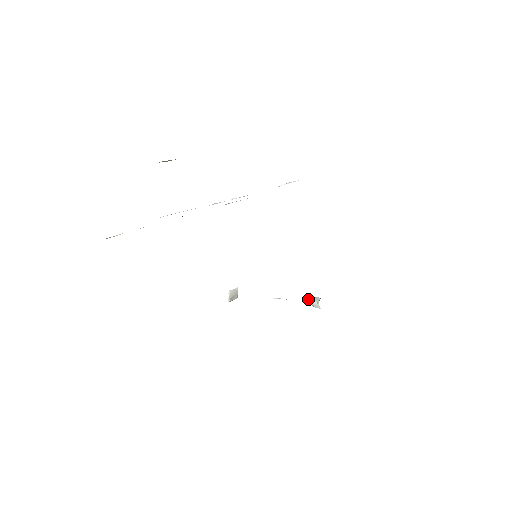
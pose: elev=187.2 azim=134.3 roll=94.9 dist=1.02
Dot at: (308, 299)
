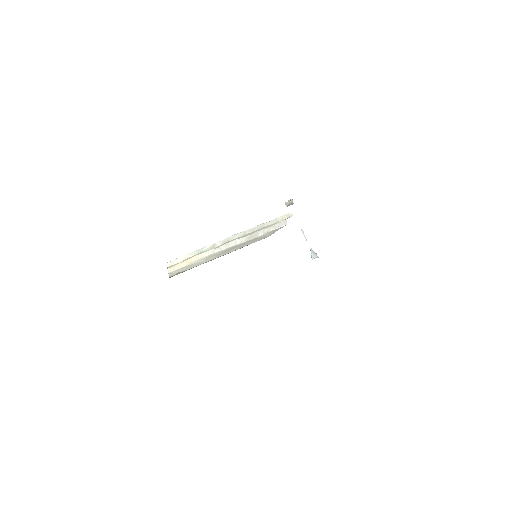
Dot at: (312, 250)
